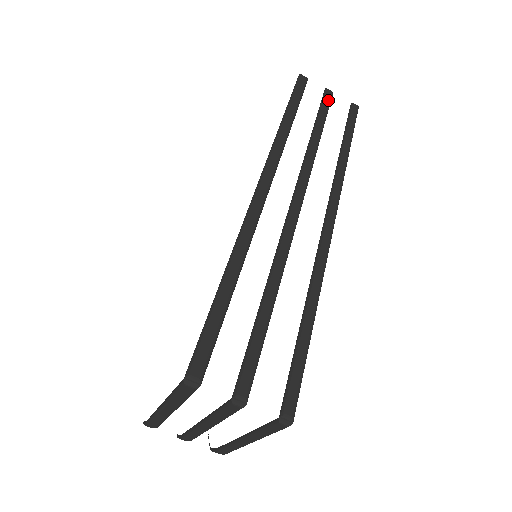
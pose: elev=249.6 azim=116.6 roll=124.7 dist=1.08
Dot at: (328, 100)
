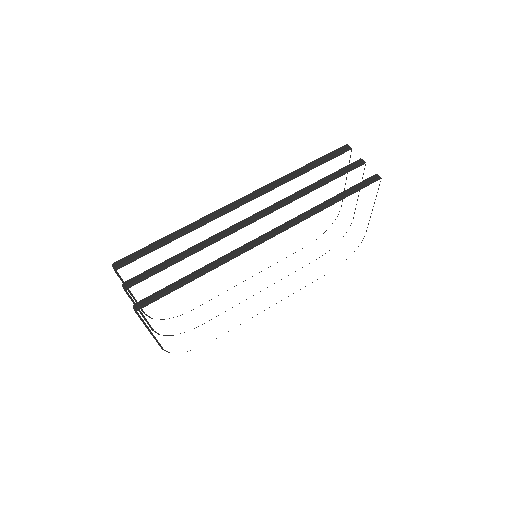
Dot at: (352, 166)
